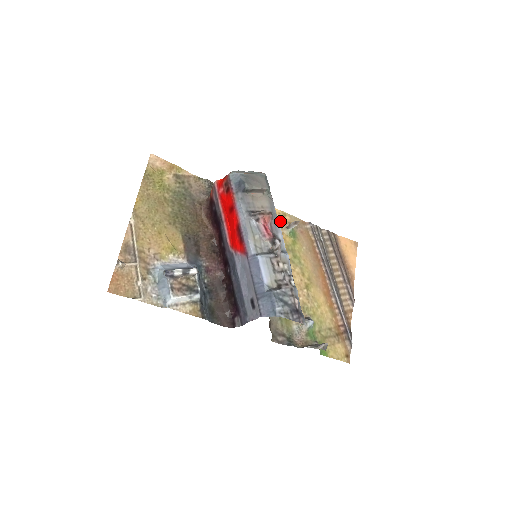
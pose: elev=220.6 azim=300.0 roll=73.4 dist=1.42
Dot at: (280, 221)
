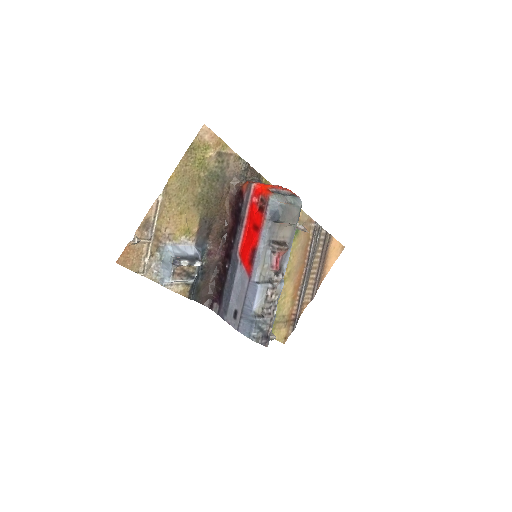
Dot at: occluded
